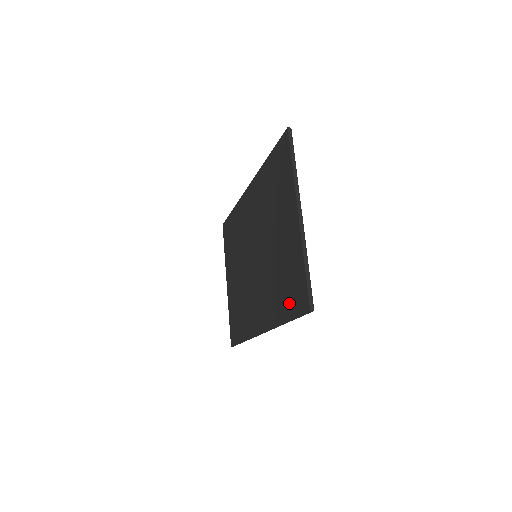
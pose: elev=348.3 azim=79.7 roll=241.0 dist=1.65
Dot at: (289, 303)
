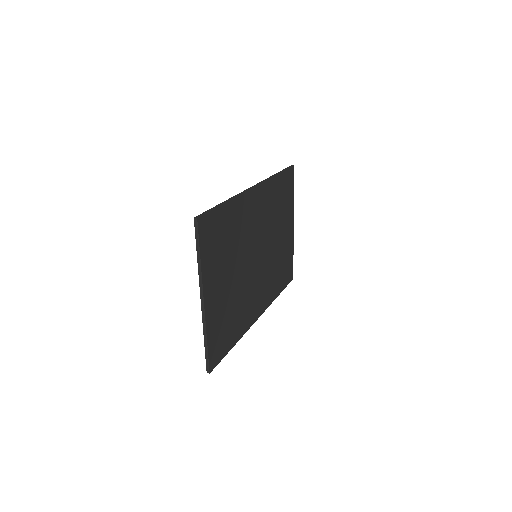
Dot at: occluded
